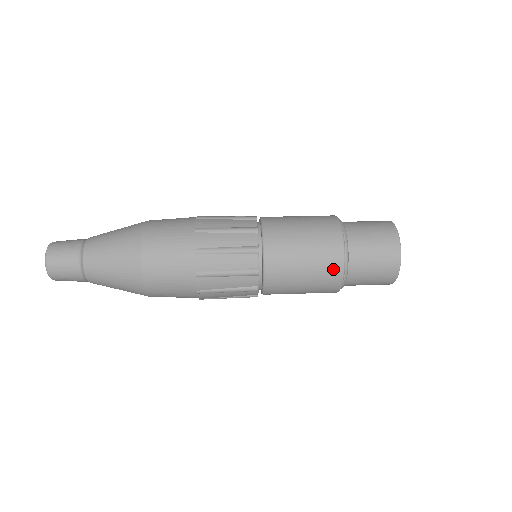
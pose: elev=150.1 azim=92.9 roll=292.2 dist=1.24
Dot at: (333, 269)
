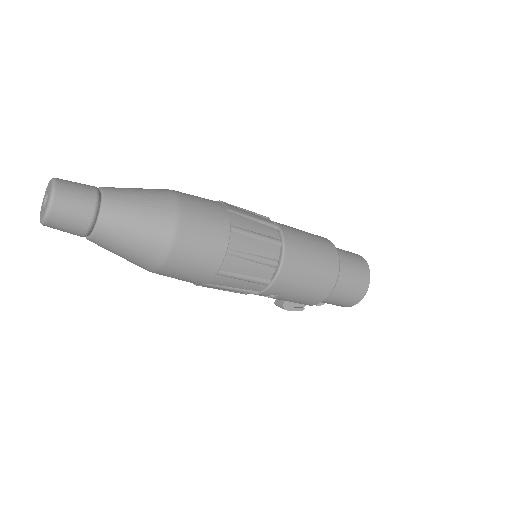
Dot at: (332, 258)
